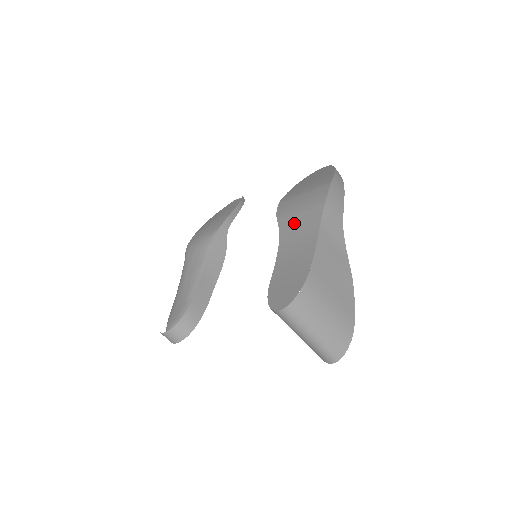
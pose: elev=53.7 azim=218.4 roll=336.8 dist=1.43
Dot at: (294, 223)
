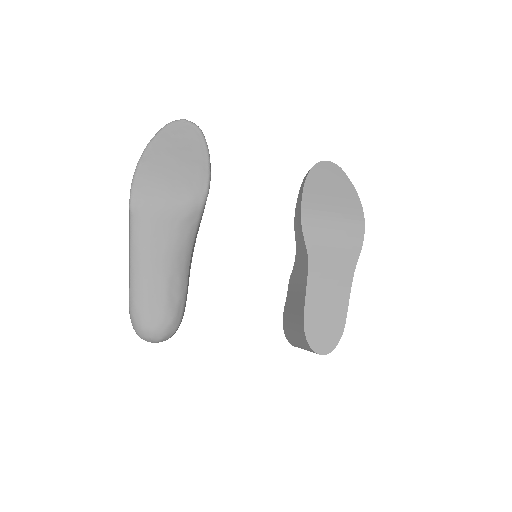
Dot at: (327, 257)
